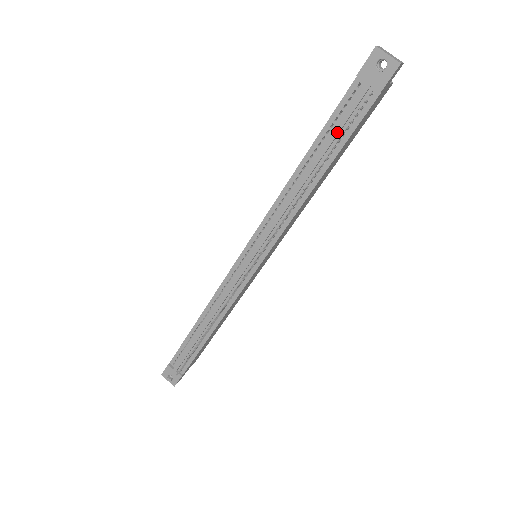
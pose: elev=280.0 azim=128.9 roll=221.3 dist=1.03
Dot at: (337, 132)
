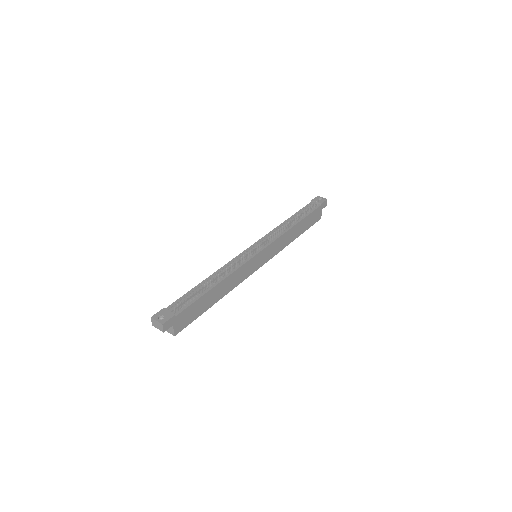
Dot at: (305, 211)
